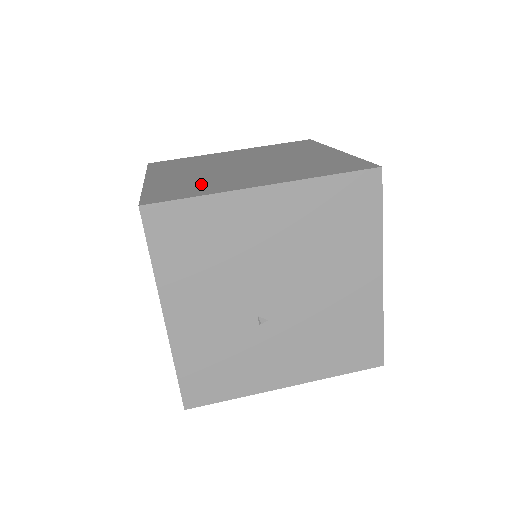
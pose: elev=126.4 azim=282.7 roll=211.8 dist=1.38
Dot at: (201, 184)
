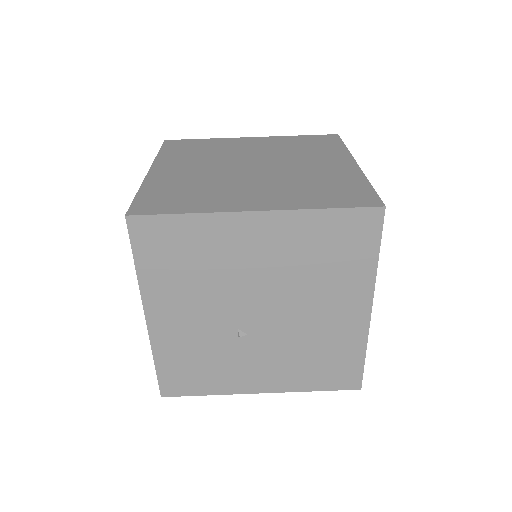
Dot at: (197, 192)
